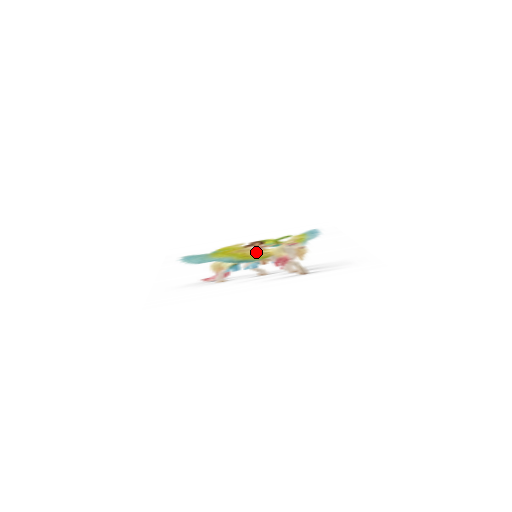
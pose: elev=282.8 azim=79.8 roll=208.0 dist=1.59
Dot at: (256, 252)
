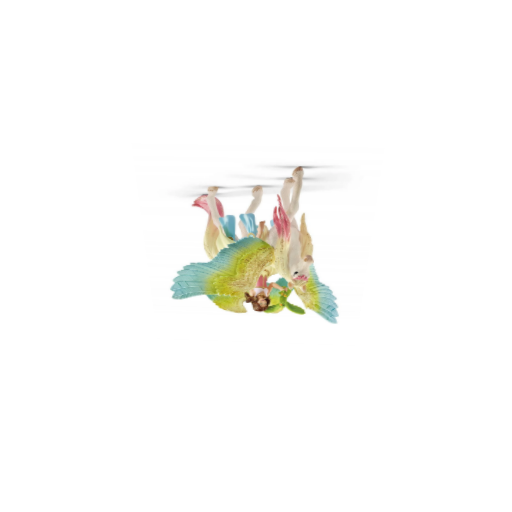
Dot at: (257, 268)
